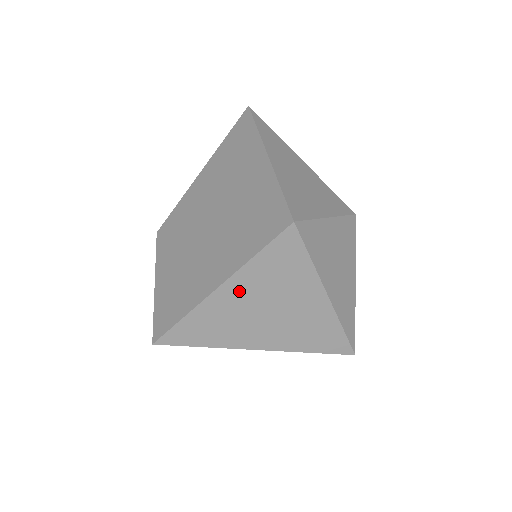
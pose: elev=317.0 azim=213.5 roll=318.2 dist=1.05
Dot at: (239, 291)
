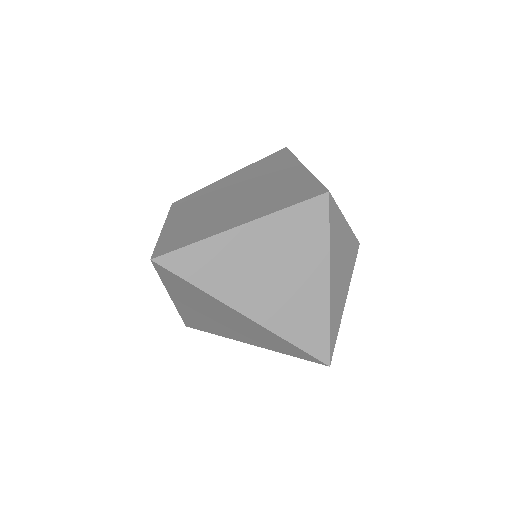
Dot at: (257, 238)
